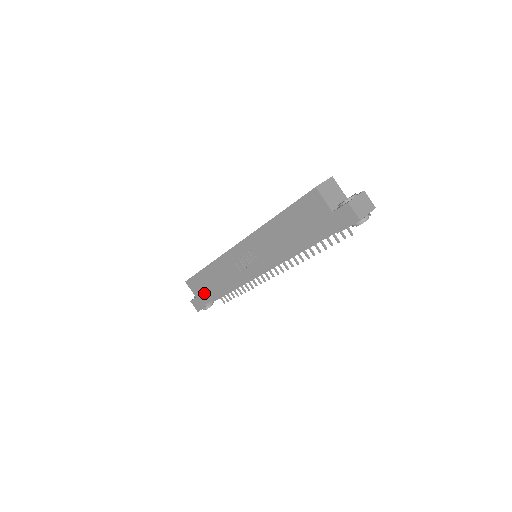
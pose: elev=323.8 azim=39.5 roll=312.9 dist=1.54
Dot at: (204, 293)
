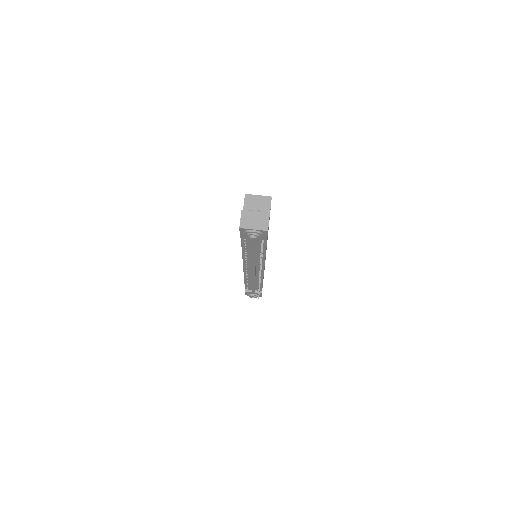
Dot at: occluded
